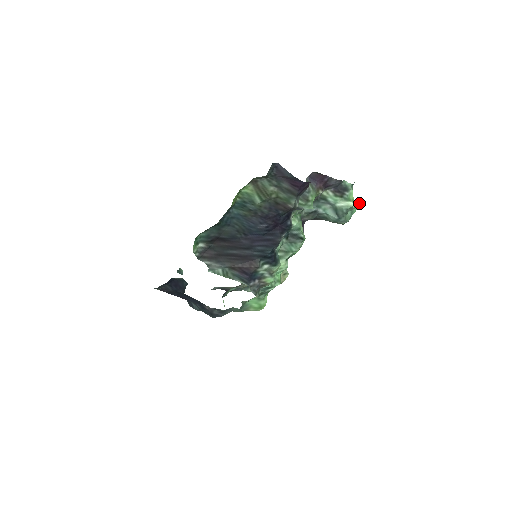
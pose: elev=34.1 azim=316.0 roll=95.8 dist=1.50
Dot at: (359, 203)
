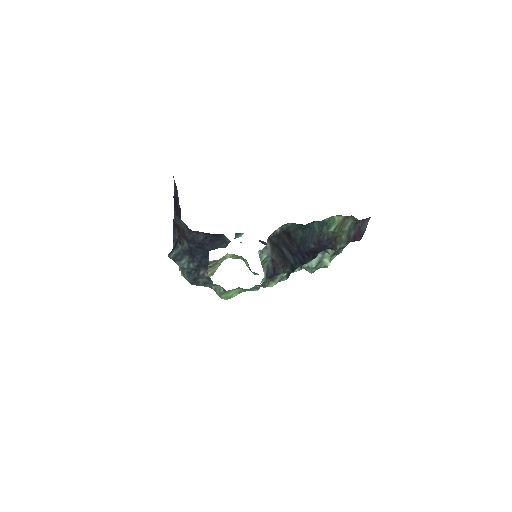
Dot at: occluded
